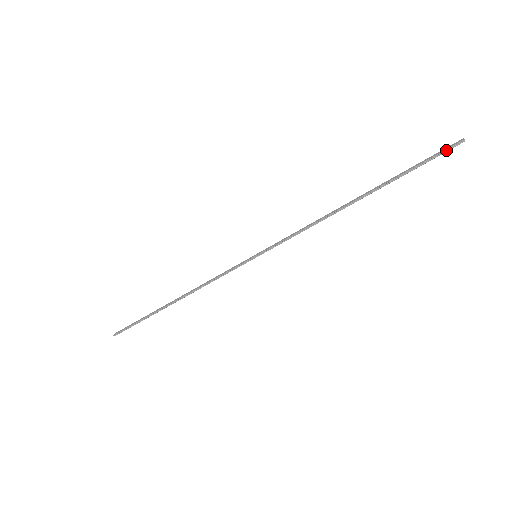
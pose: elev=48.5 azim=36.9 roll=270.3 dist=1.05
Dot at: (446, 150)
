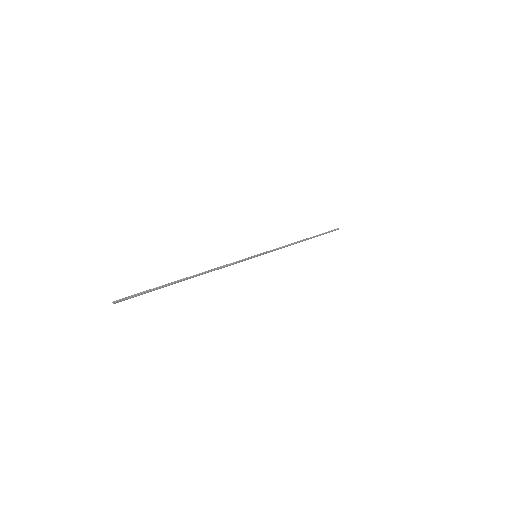
Dot at: (334, 230)
